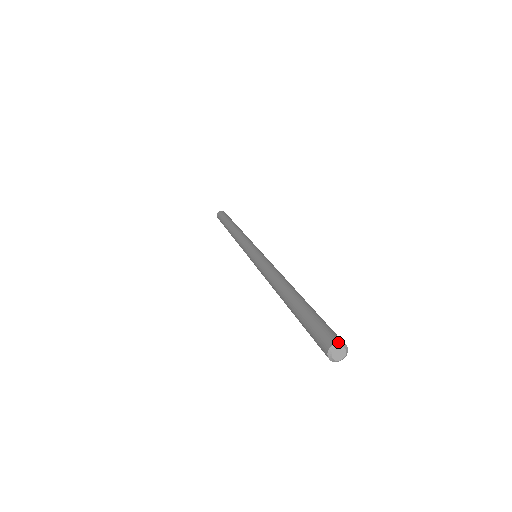
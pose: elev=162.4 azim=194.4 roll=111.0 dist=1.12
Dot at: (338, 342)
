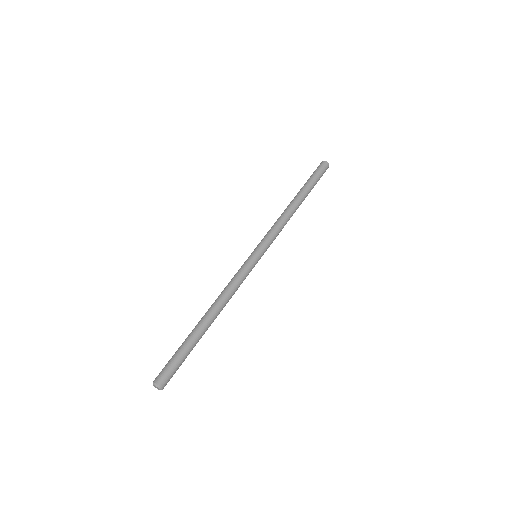
Dot at: (153, 382)
